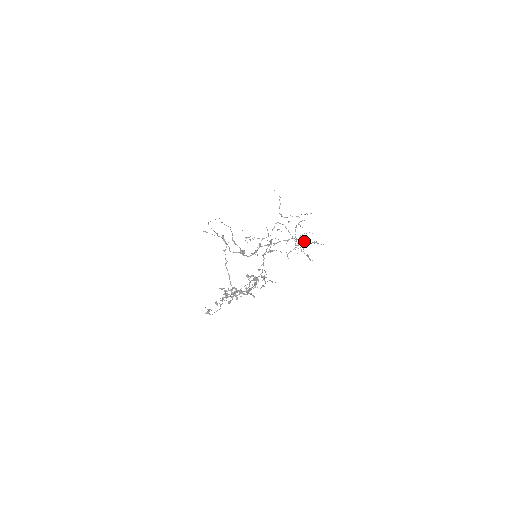
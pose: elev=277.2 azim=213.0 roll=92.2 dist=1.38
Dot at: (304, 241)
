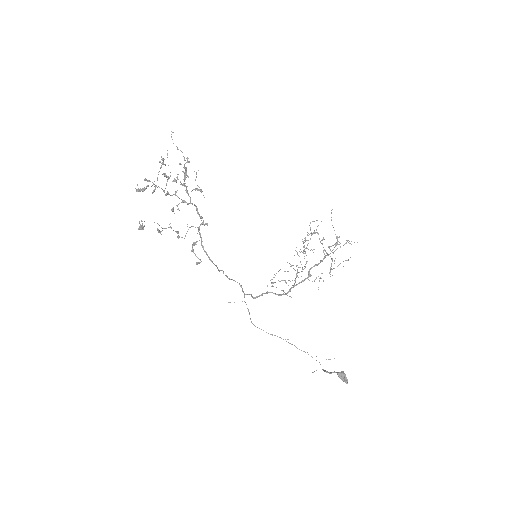
Dot at: occluded
